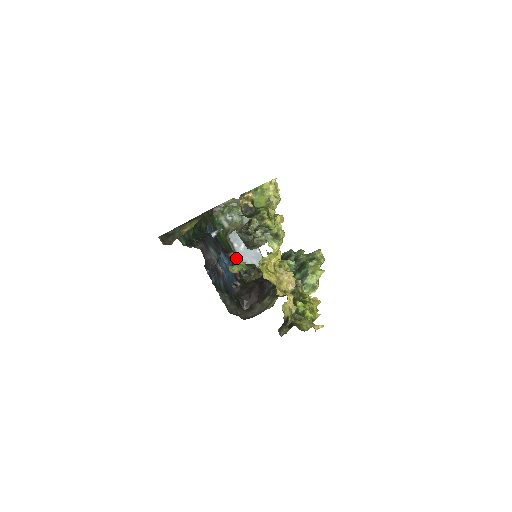
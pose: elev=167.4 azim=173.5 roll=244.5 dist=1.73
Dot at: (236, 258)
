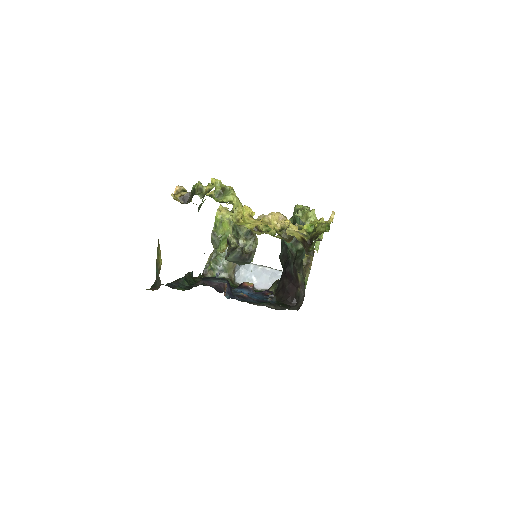
Dot at: occluded
